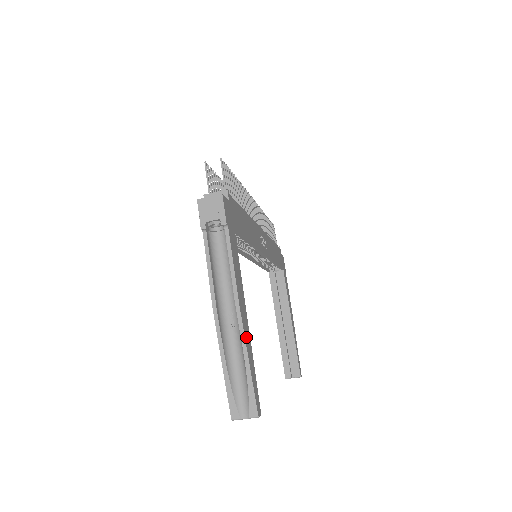
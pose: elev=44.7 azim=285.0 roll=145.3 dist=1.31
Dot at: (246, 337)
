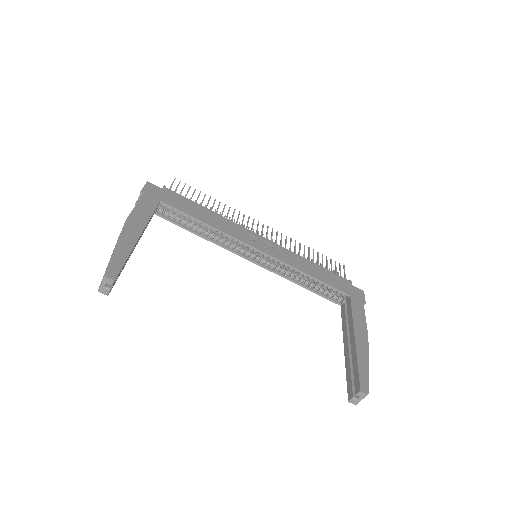
Dot at: (124, 238)
